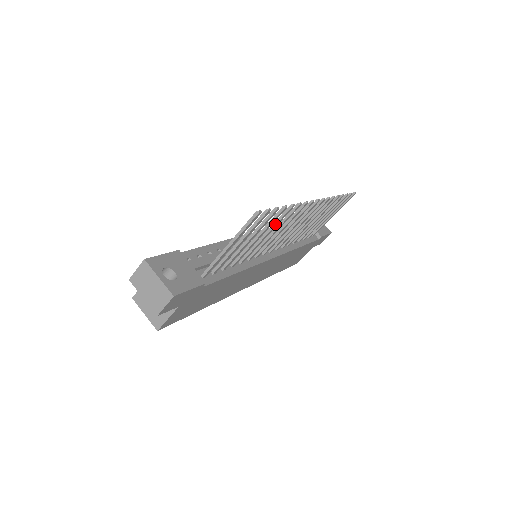
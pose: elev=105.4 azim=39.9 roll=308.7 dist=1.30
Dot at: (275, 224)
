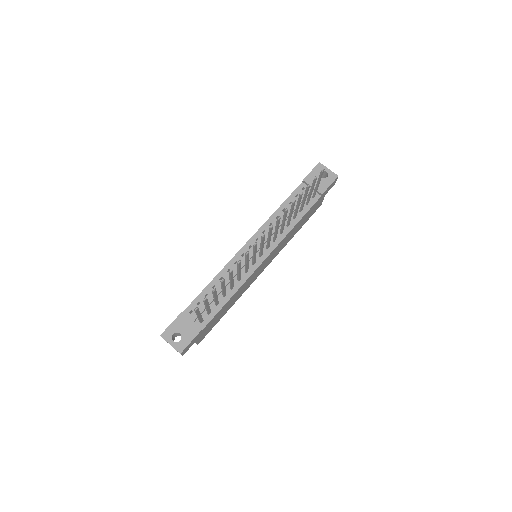
Dot at: (230, 278)
